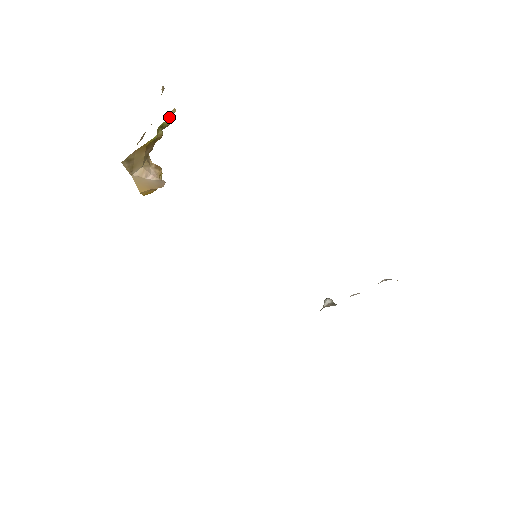
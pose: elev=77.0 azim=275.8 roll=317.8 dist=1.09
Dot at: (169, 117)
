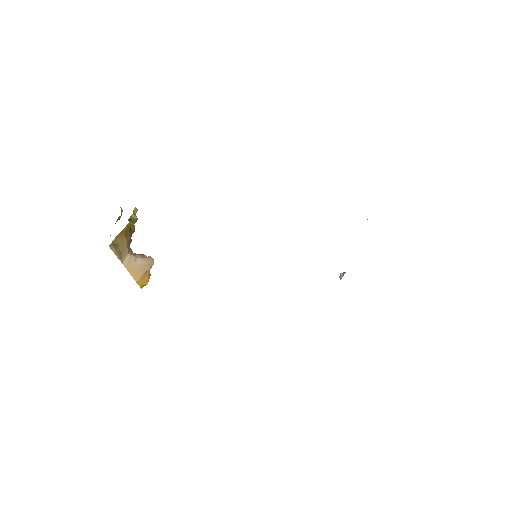
Dot at: (134, 214)
